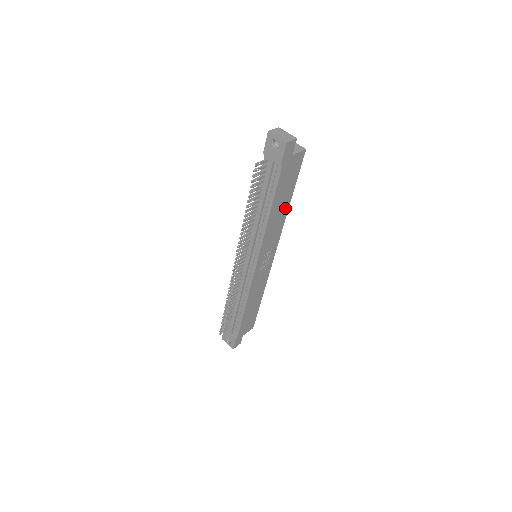
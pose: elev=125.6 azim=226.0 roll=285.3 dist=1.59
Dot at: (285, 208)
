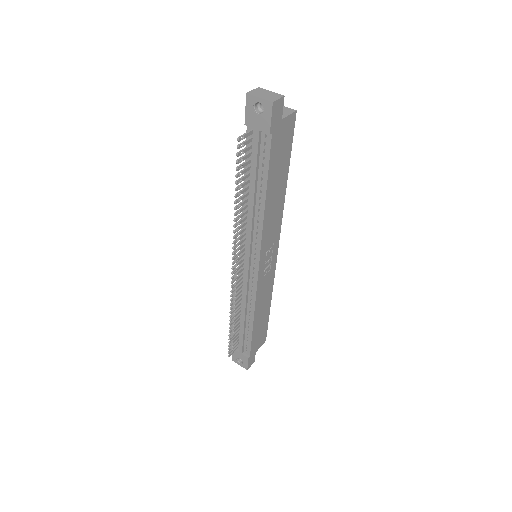
Dot at: (282, 191)
